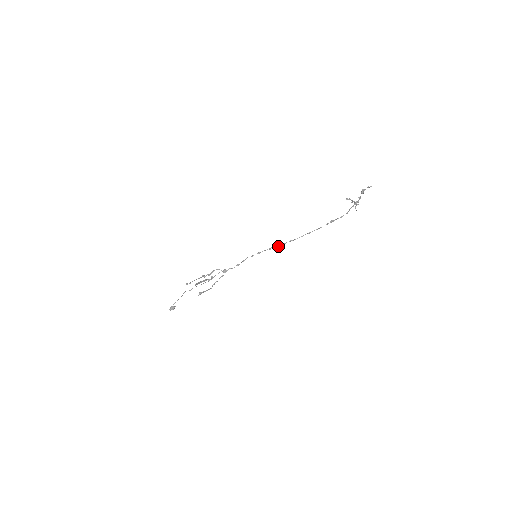
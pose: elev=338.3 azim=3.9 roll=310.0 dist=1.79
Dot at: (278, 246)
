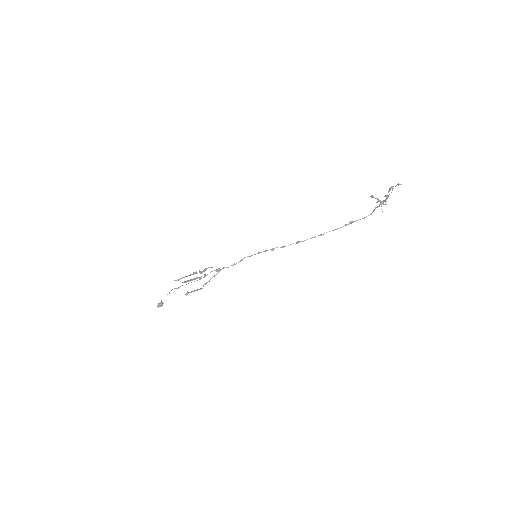
Dot at: (283, 247)
